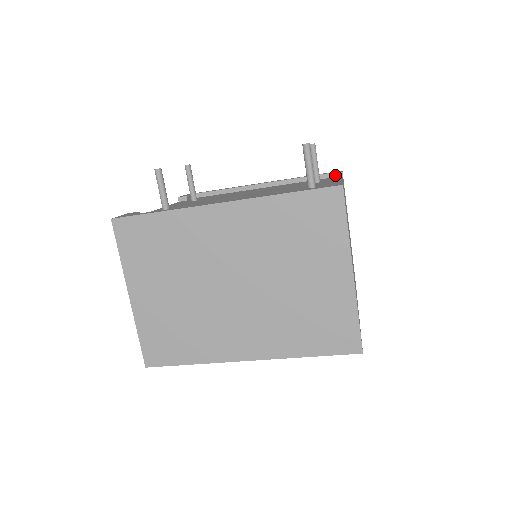
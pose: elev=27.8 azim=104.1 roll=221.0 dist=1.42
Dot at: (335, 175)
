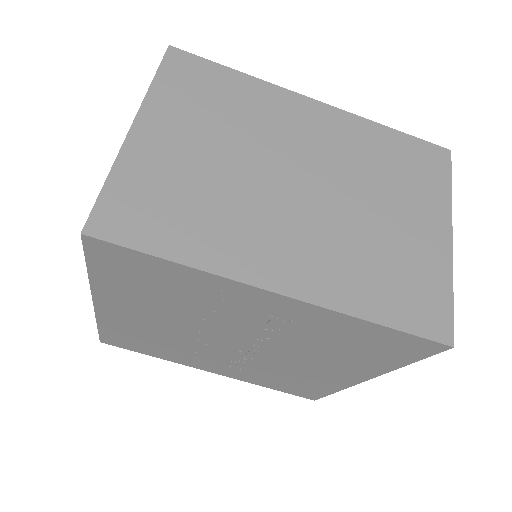
Dot at: occluded
